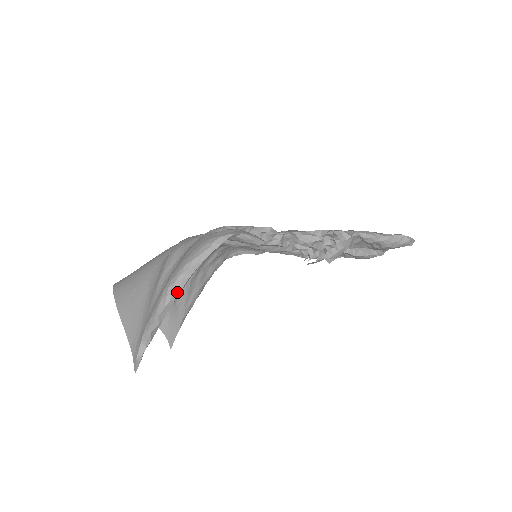
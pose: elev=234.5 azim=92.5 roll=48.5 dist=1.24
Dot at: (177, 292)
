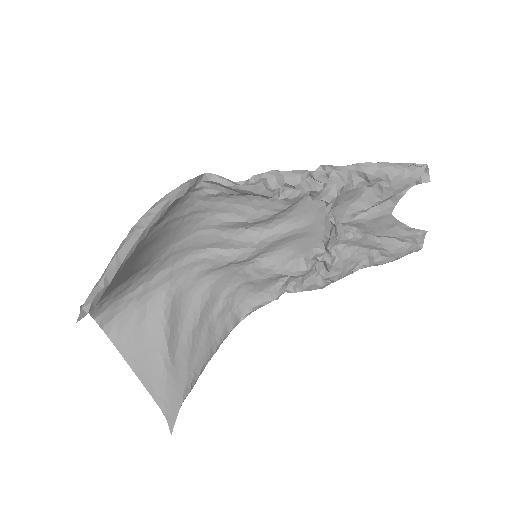
Dot at: (140, 230)
